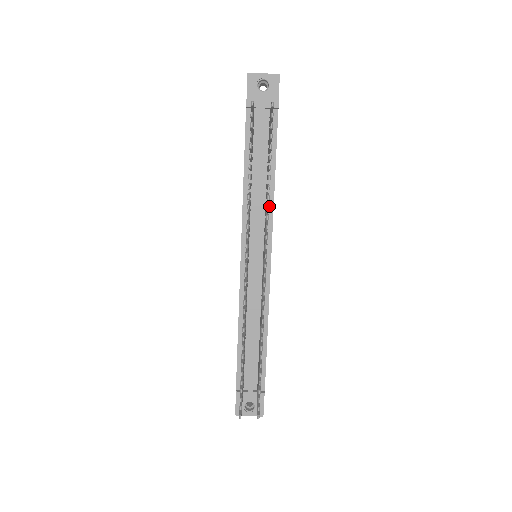
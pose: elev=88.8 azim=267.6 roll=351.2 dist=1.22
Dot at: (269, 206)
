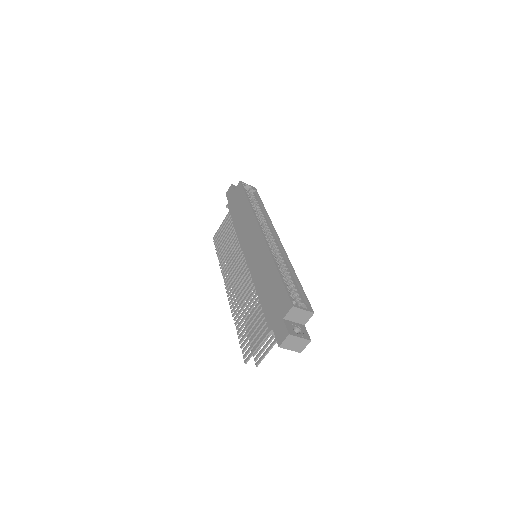
Dot at: occluded
